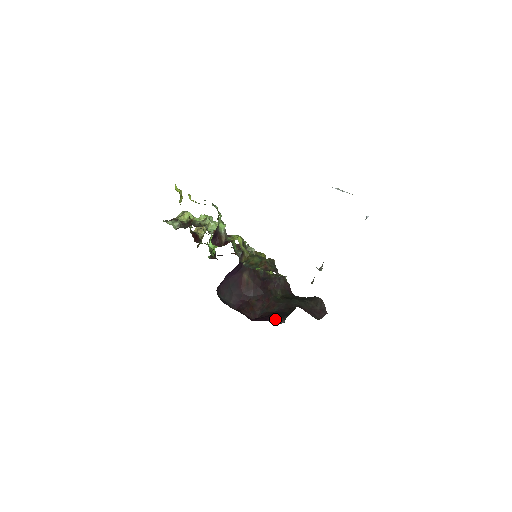
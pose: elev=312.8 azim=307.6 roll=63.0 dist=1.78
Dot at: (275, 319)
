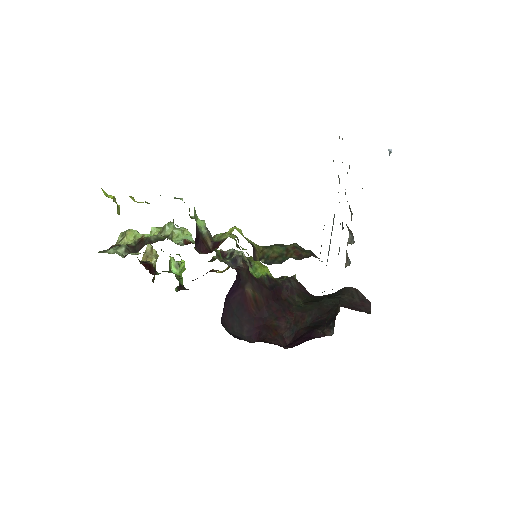
Dot at: occluded
